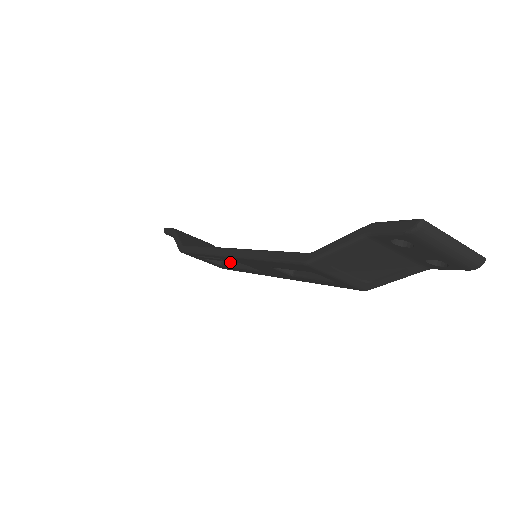
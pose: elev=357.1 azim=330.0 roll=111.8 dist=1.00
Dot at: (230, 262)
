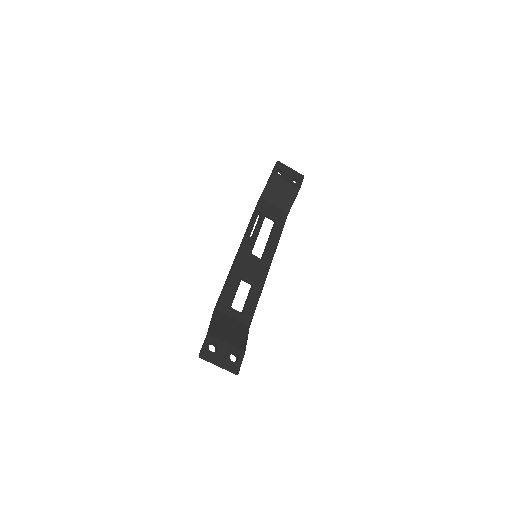
Dot at: (272, 230)
